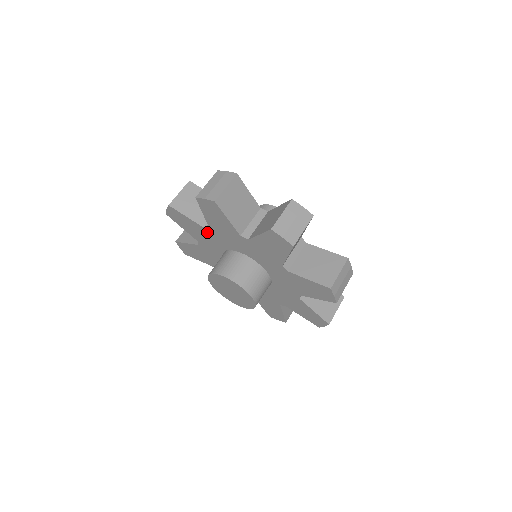
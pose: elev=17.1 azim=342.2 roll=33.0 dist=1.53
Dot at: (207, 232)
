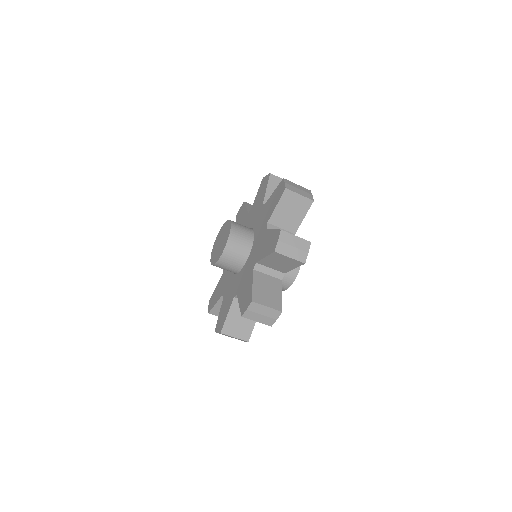
Dot at: (247, 217)
